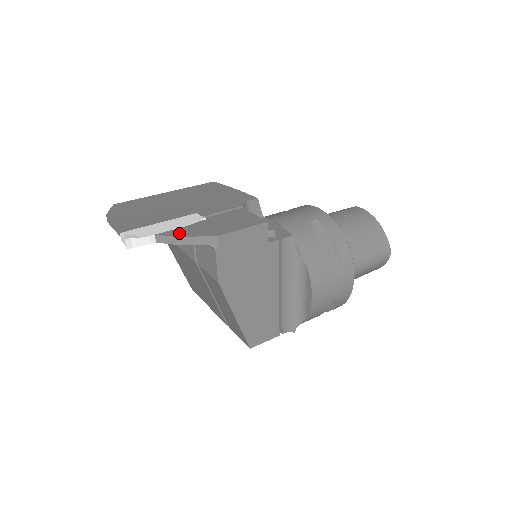
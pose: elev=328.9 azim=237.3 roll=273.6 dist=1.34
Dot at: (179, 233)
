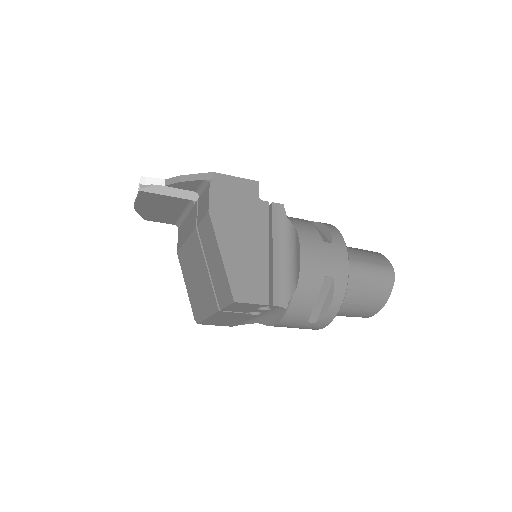
Dot at: occluded
